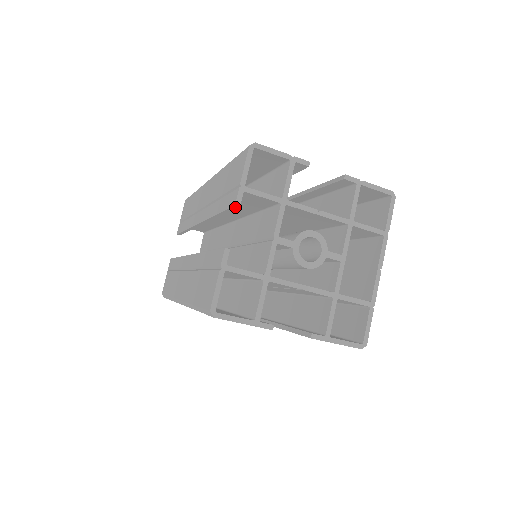
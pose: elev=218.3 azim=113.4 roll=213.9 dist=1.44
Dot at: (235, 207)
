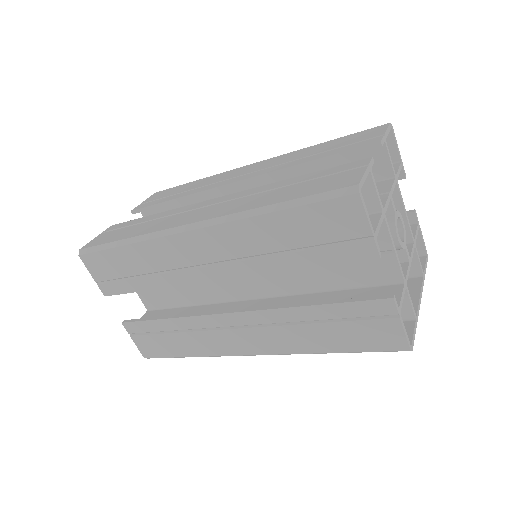
Dot at: (374, 146)
